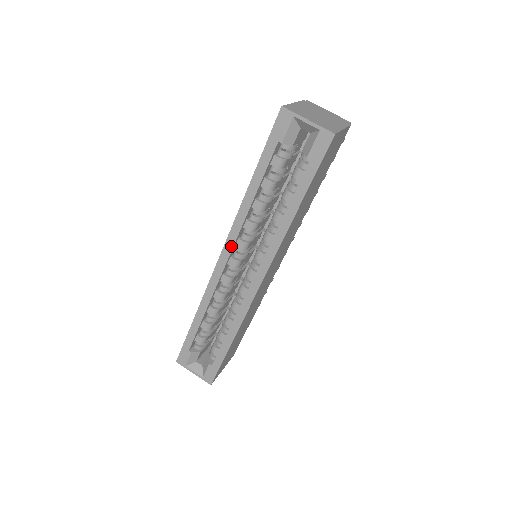
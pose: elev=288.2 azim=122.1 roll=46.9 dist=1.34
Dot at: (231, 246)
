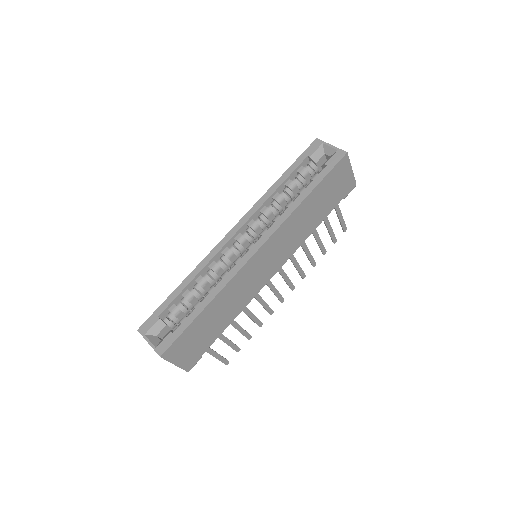
Dot at: (245, 221)
